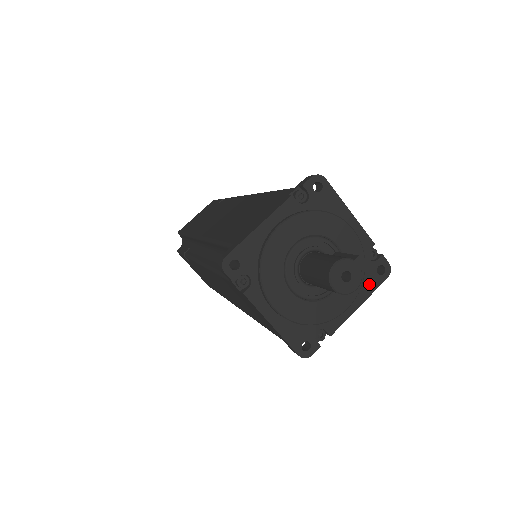
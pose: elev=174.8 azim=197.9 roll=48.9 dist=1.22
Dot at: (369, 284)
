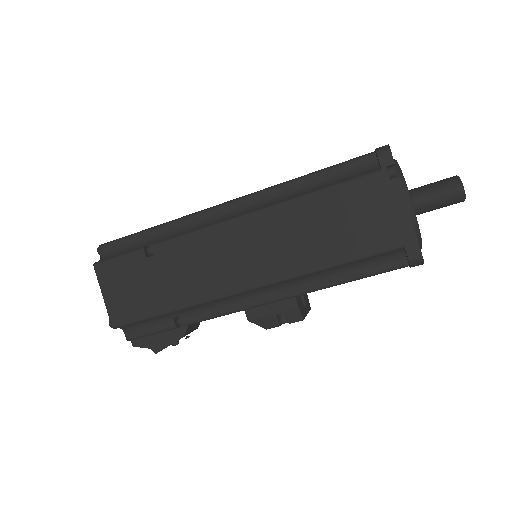
Dot at: occluded
